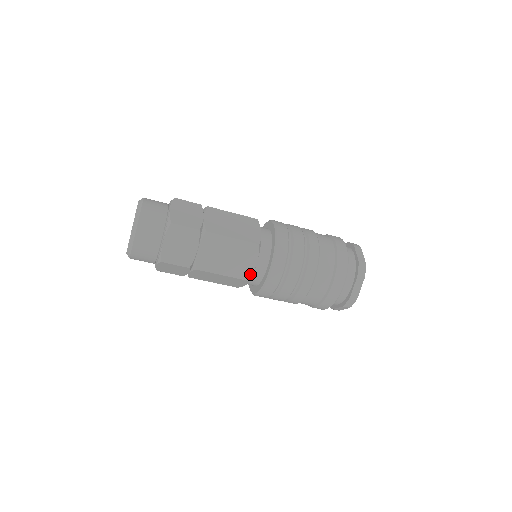
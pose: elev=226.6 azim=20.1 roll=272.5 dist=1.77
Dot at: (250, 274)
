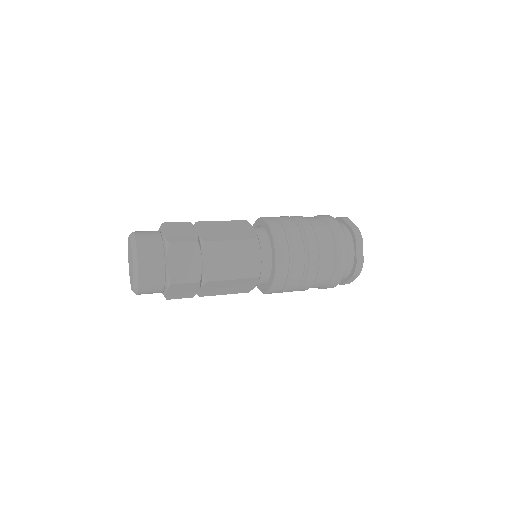
Dot at: (250, 290)
